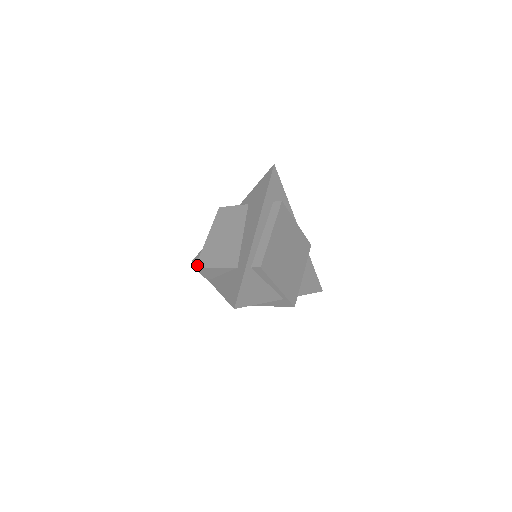
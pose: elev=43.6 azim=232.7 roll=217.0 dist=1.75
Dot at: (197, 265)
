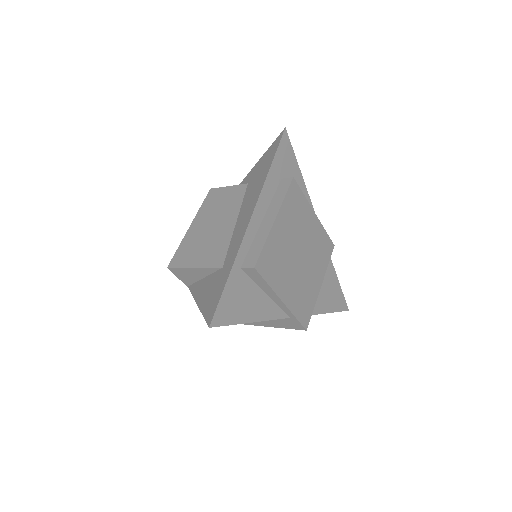
Dot at: (171, 263)
